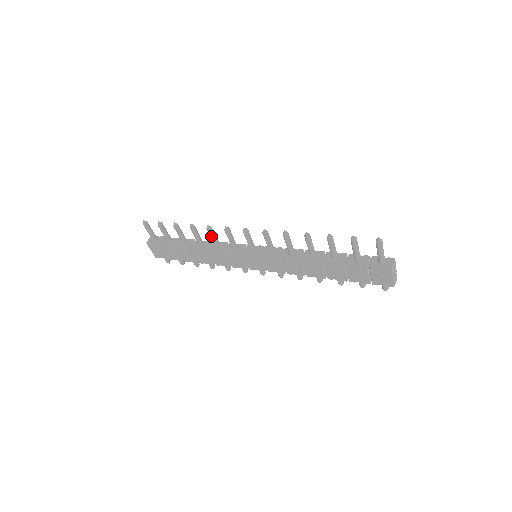
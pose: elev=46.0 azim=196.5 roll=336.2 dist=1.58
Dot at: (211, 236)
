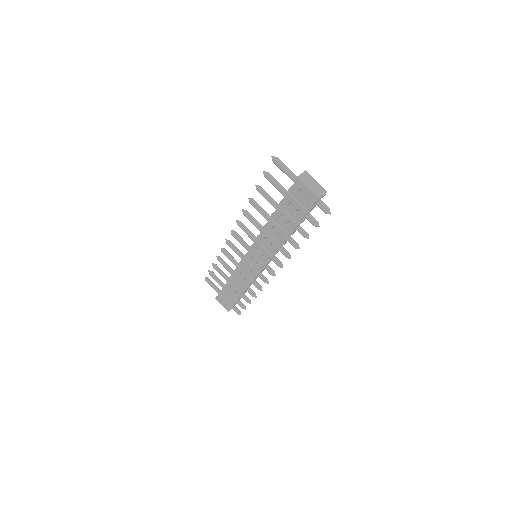
Dot at: (227, 257)
